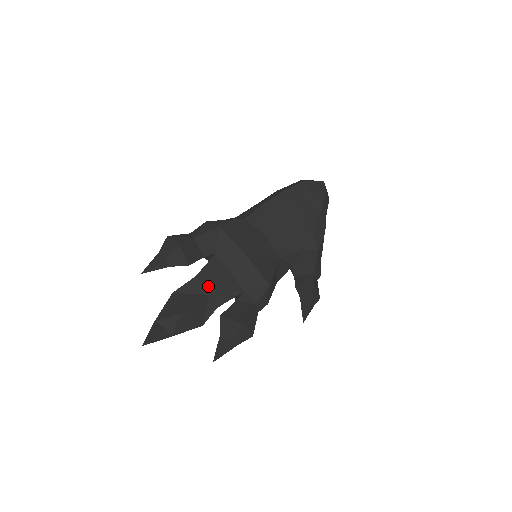
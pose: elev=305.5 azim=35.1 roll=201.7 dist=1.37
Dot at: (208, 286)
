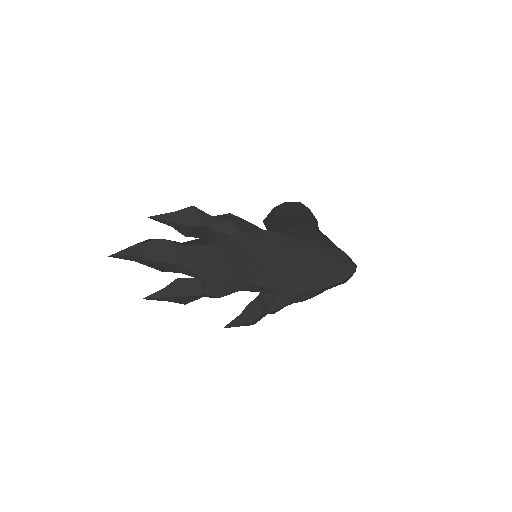
Dot at: (186, 259)
